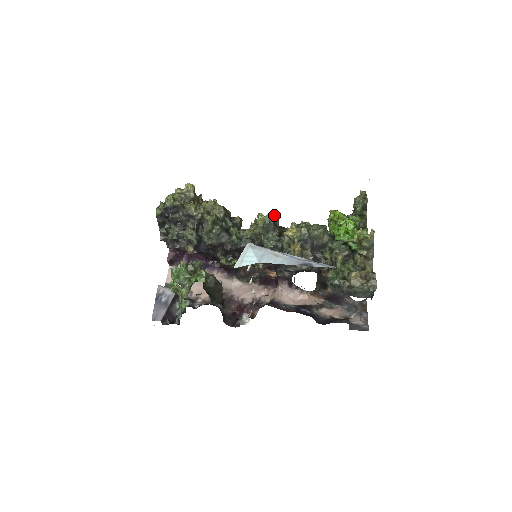
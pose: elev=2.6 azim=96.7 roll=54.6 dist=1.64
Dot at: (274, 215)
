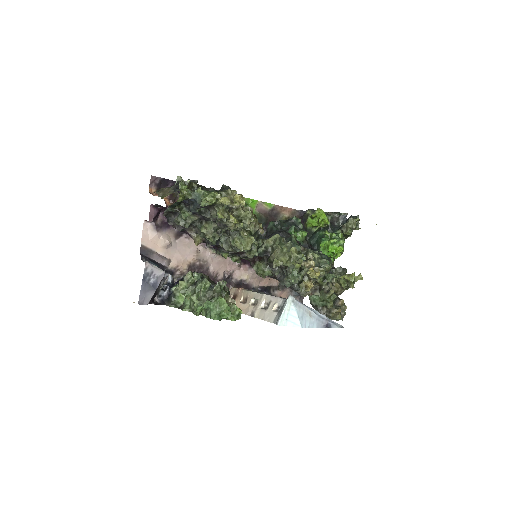
Dot at: occluded
